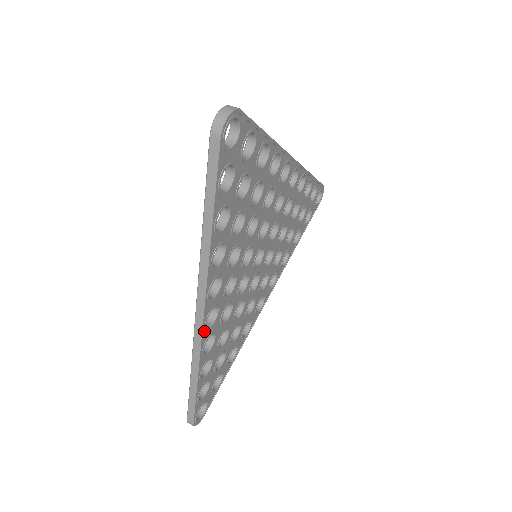
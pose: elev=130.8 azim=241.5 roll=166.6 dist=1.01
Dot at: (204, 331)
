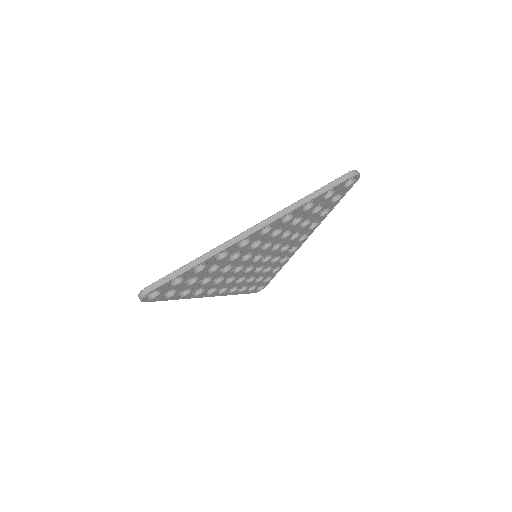
Dot at: (220, 294)
